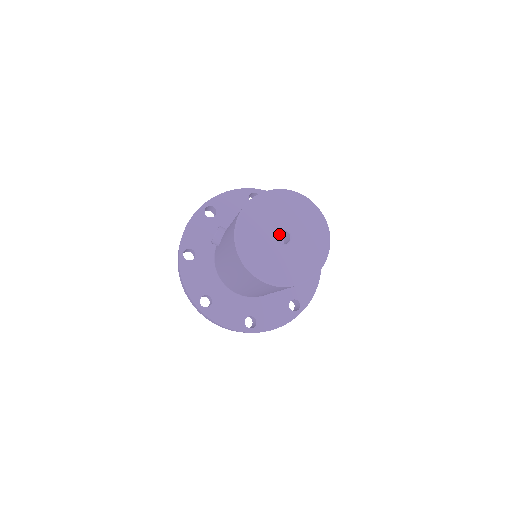
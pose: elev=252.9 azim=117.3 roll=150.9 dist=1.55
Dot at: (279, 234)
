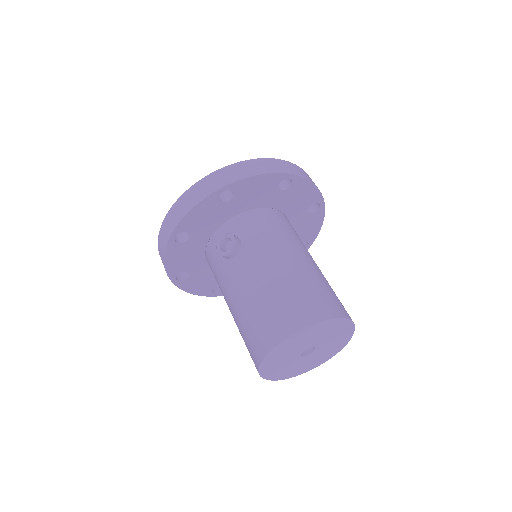
Dot at: occluded
